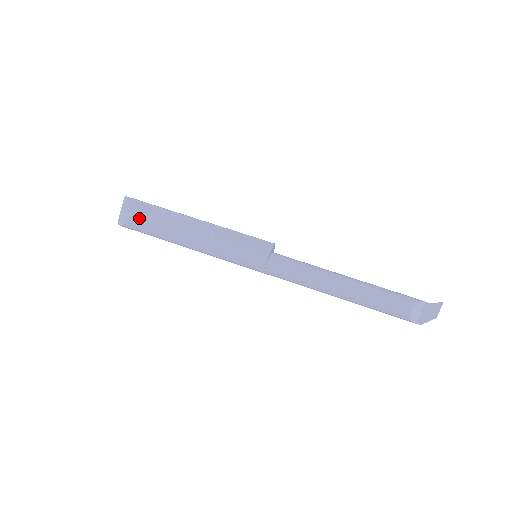
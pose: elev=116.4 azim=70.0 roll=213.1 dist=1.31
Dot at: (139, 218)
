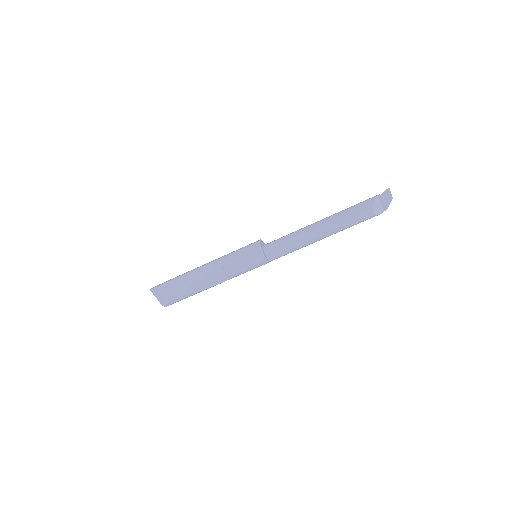
Dot at: (172, 297)
